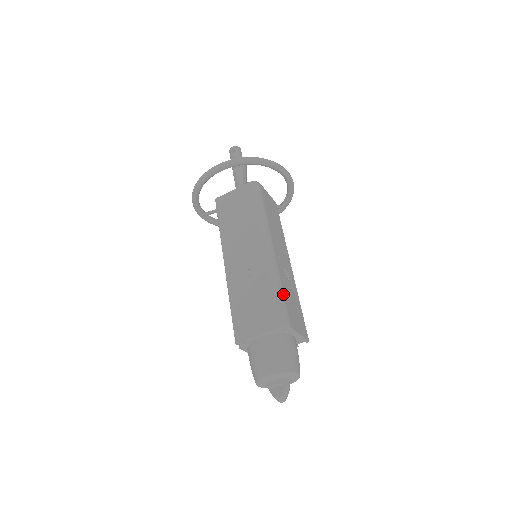
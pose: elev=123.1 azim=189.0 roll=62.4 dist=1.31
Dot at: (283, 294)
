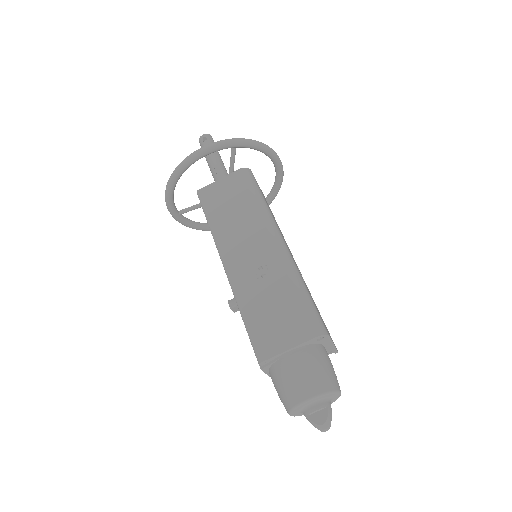
Dot at: occluded
